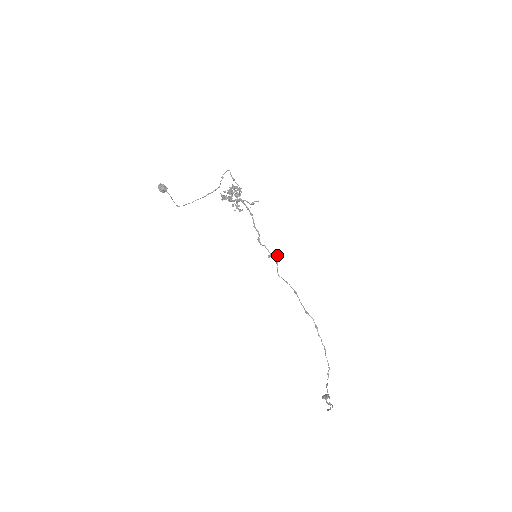
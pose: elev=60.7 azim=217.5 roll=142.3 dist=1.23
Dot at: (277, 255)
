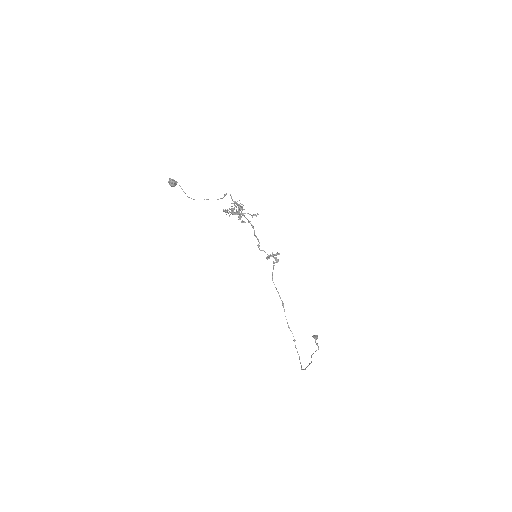
Dot at: (275, 258)
